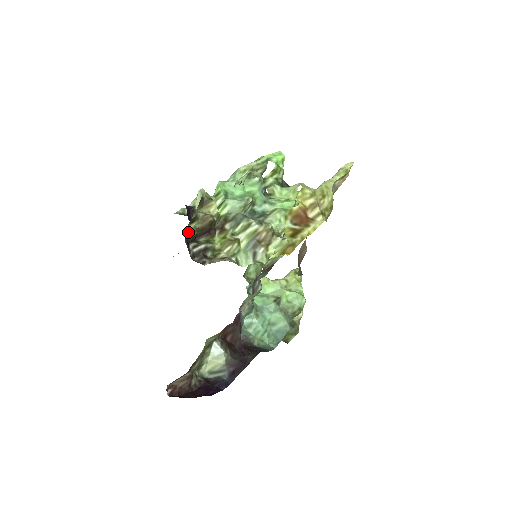
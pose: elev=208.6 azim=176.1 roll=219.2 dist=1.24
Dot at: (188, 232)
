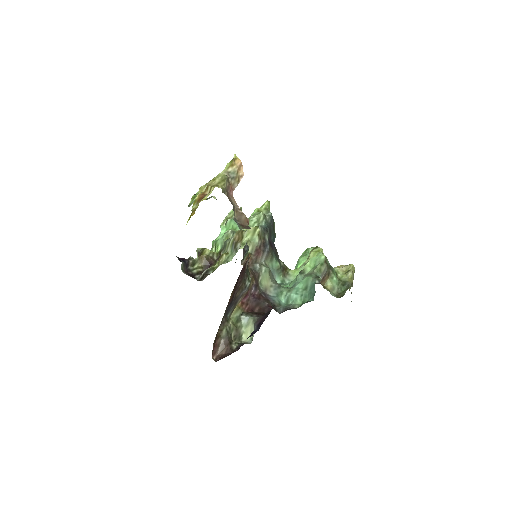
Dot at: (191, 270)
